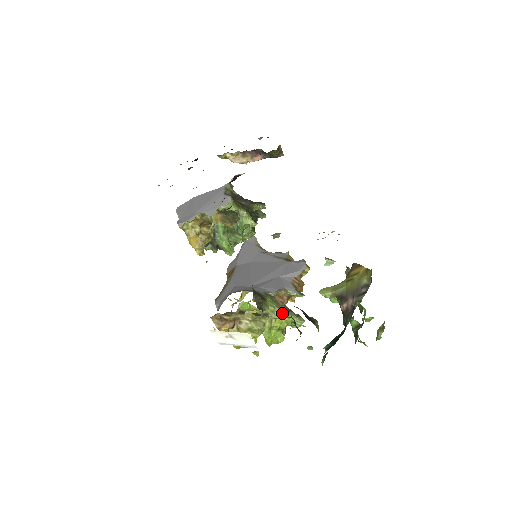
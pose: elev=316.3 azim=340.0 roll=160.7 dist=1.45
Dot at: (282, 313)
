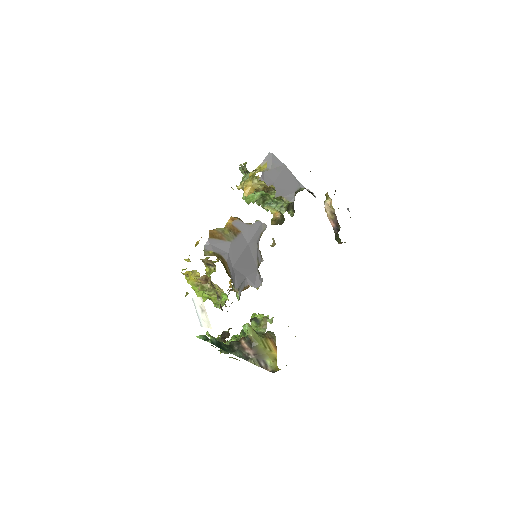
Dot at: occluded
